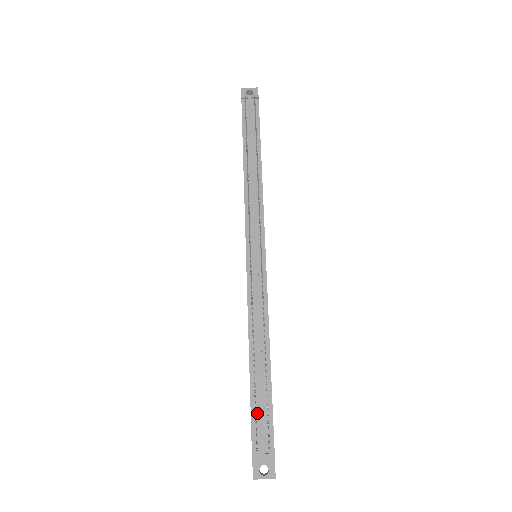
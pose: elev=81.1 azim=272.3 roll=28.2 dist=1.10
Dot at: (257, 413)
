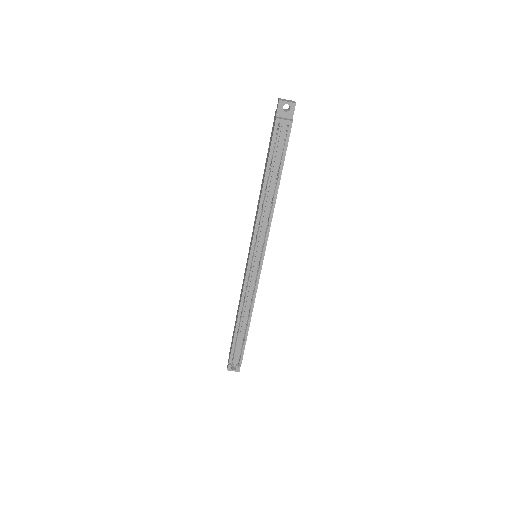
Dot at: (236, 347)
